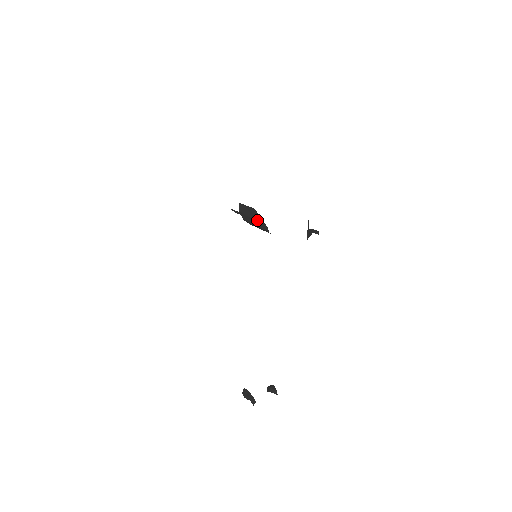
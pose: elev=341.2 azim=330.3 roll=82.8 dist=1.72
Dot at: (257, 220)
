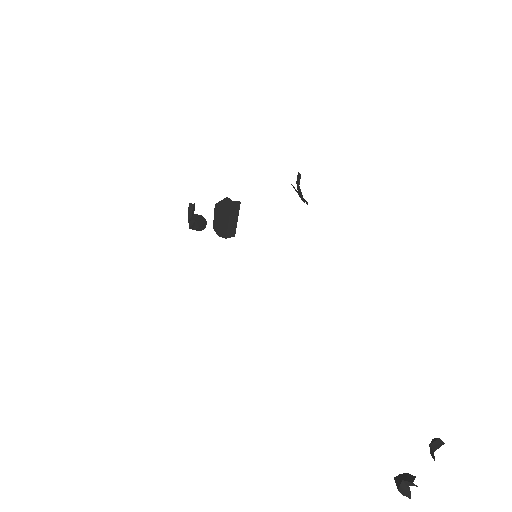
Dot at: (222, 210)
